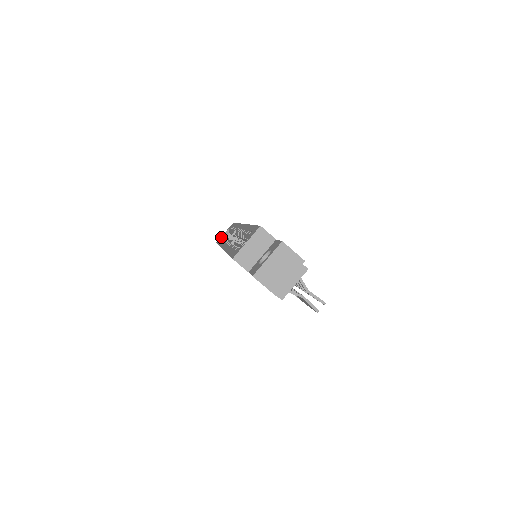
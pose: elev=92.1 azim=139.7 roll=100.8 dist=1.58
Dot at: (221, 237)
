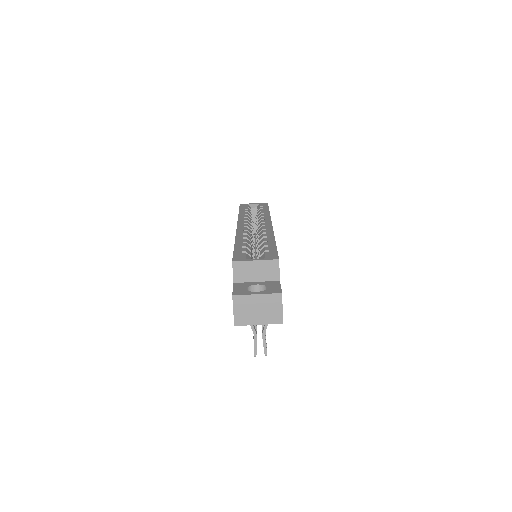
Dot at: (247, 205)
